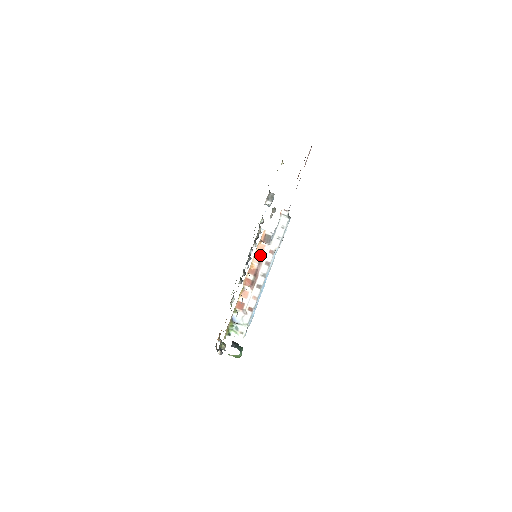
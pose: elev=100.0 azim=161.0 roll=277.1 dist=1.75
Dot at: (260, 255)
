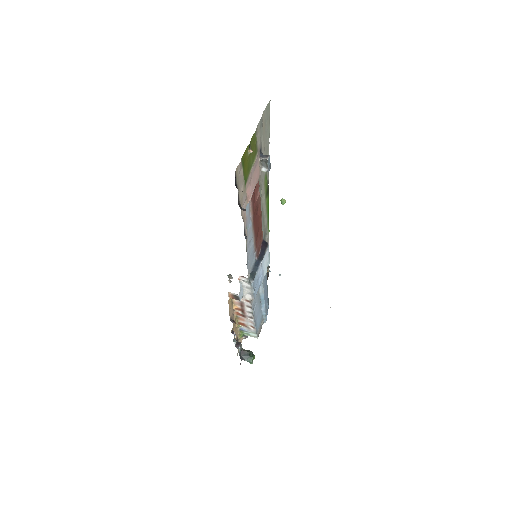
Dot at: (238, 301)
